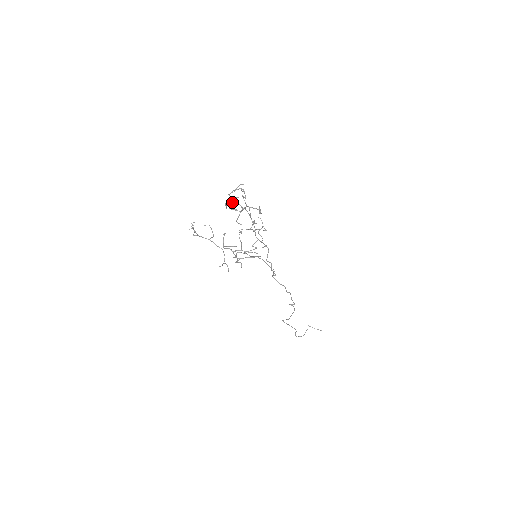
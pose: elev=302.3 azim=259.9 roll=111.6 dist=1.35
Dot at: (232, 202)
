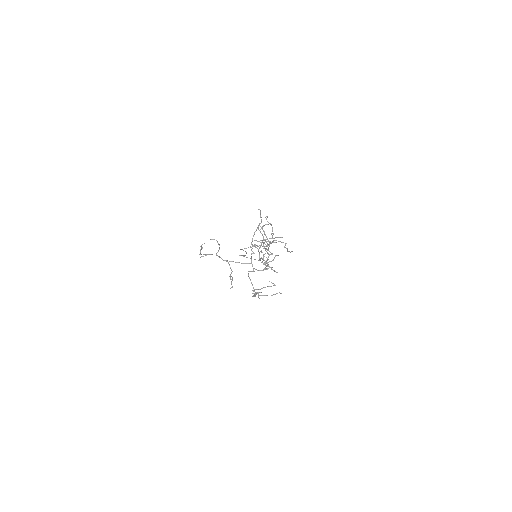
Dot at: occluded
